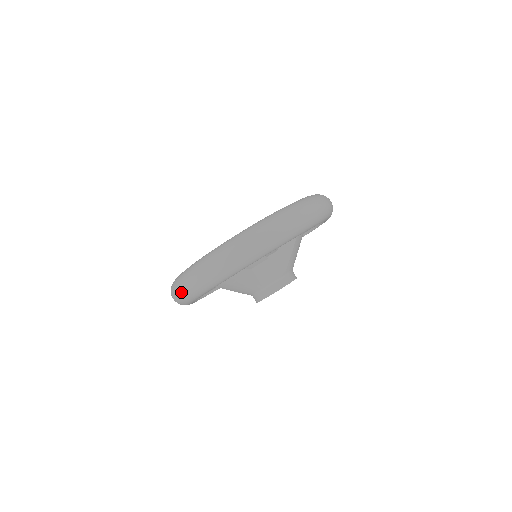
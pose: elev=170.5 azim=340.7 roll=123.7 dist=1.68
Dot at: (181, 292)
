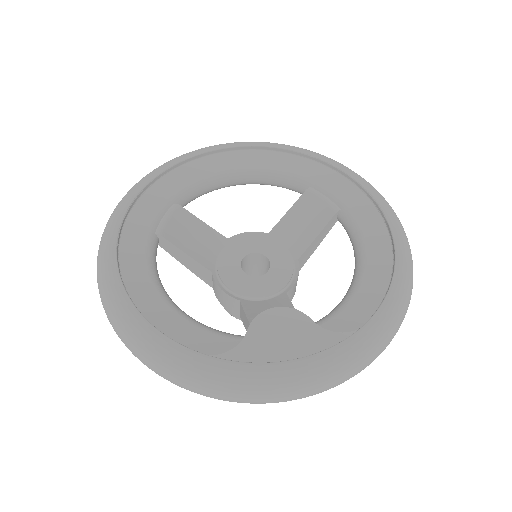
Dot at: occluded
